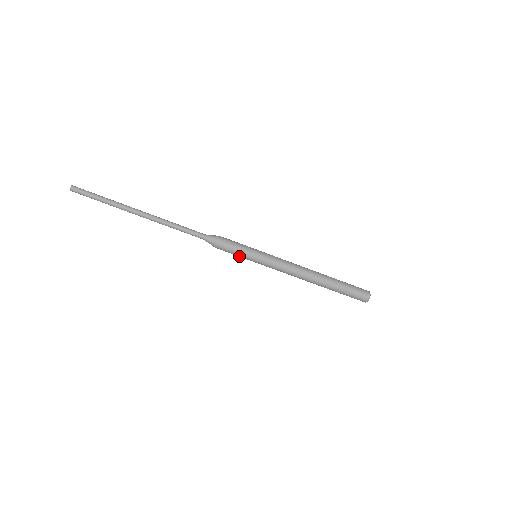
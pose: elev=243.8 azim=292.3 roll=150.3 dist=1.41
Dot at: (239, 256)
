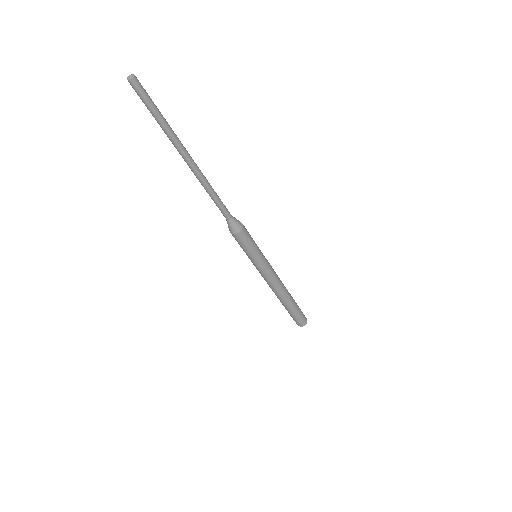
Dot at: (243, 249)
